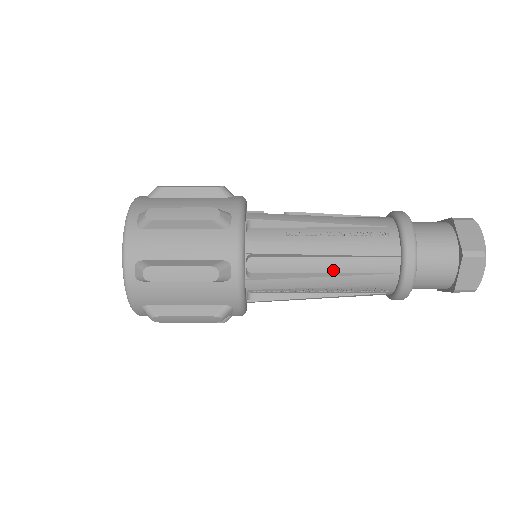
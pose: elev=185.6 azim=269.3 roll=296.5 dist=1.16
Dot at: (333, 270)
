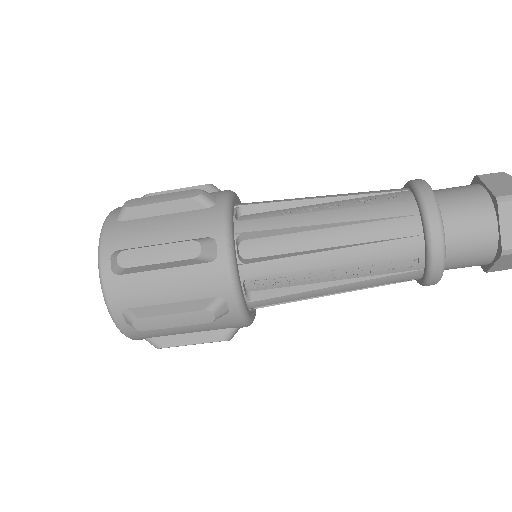
Dot at: (341, 242)
